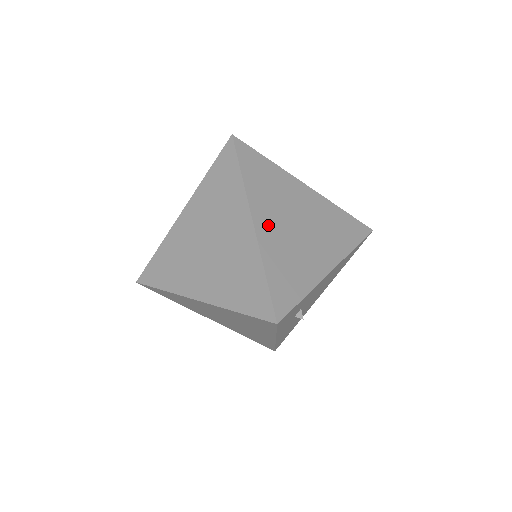
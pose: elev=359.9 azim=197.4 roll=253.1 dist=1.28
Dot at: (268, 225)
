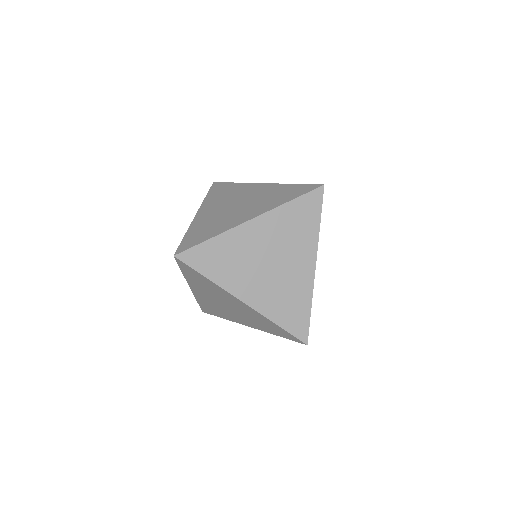
Dot at: occluded
